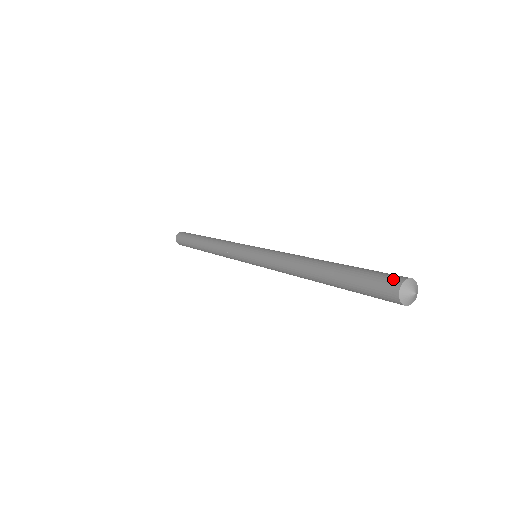
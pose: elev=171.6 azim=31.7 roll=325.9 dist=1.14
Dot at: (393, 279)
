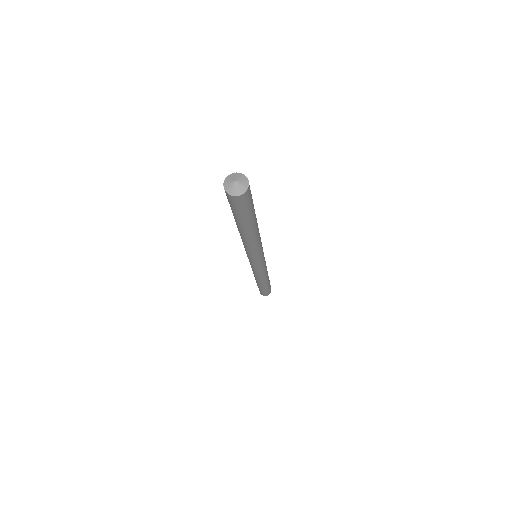
Dot at: occluded
